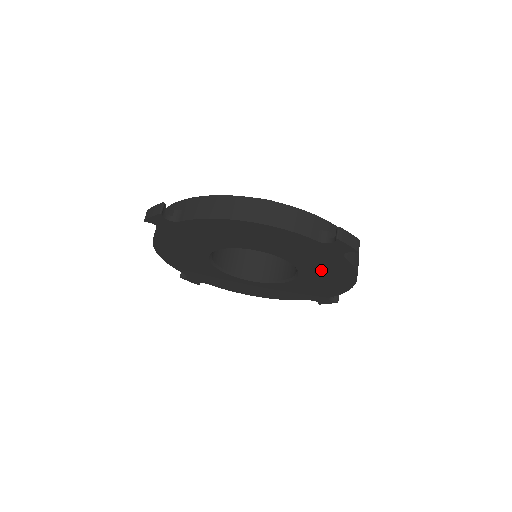
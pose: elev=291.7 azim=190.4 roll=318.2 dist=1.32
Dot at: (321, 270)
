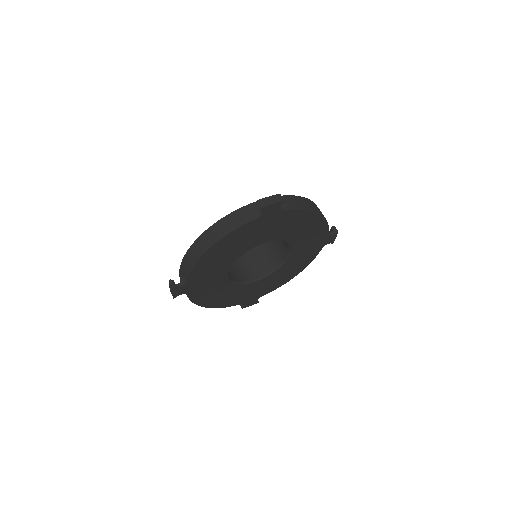
Dot at: (290, 228)
